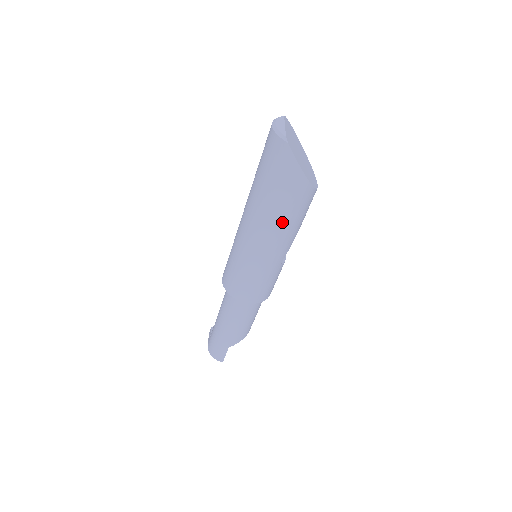
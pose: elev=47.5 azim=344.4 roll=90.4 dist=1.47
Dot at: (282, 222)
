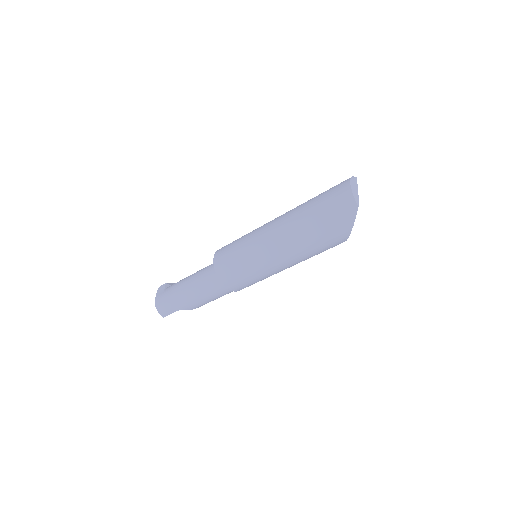
Dot at: (306, 251)
